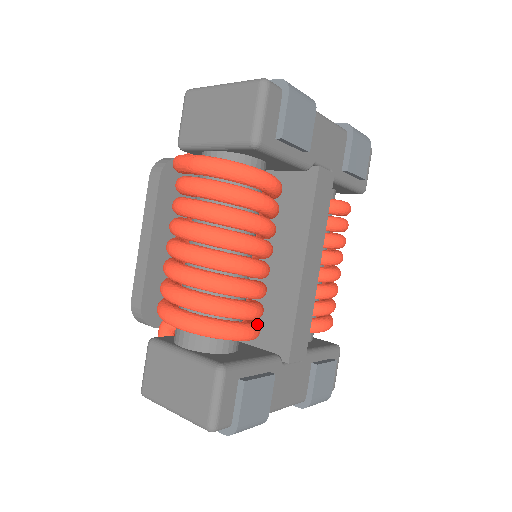
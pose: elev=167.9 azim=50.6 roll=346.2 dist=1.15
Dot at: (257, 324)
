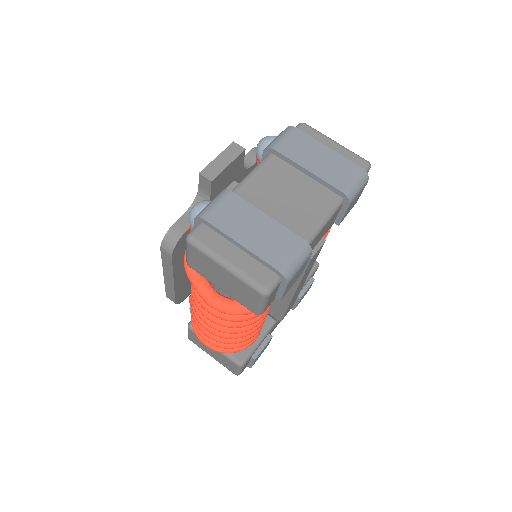
Dot at: occluded
